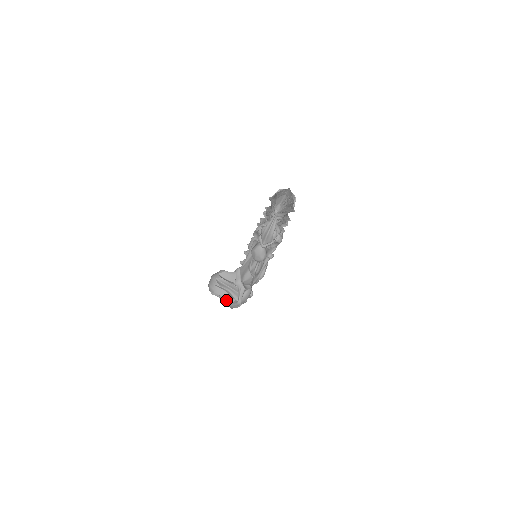
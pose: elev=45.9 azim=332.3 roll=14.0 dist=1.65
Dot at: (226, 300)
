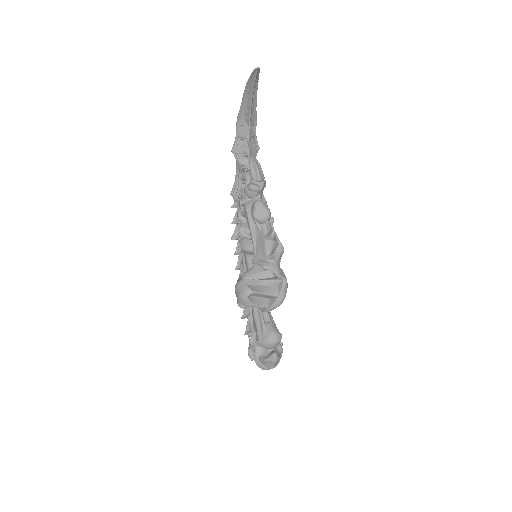
Dot at: (270, 294)
